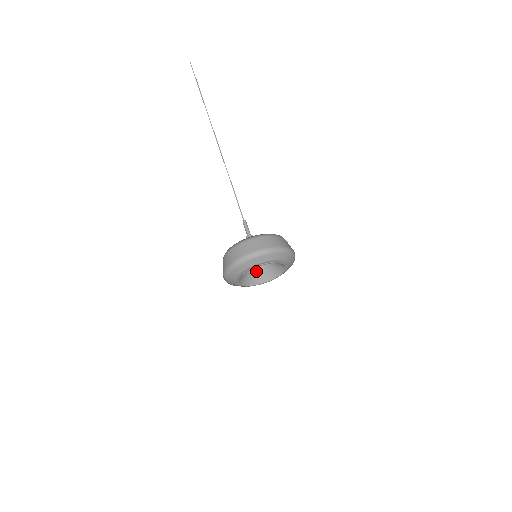
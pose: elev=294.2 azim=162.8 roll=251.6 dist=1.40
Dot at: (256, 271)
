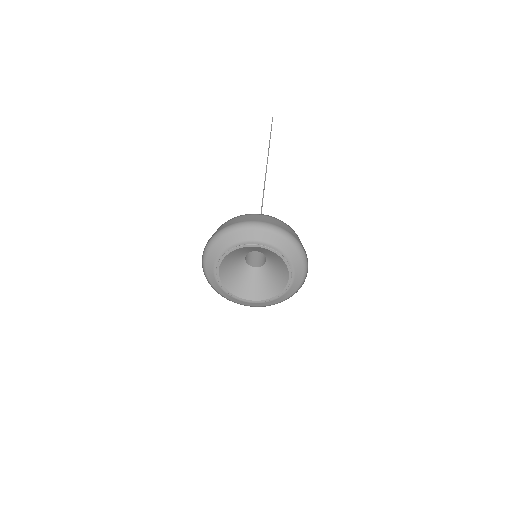
Dot at: (242, 276)
